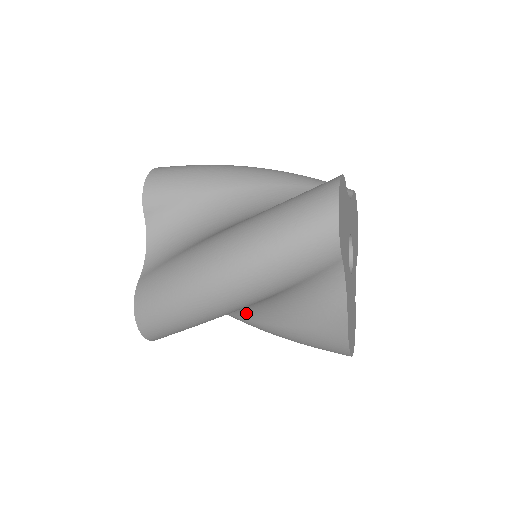
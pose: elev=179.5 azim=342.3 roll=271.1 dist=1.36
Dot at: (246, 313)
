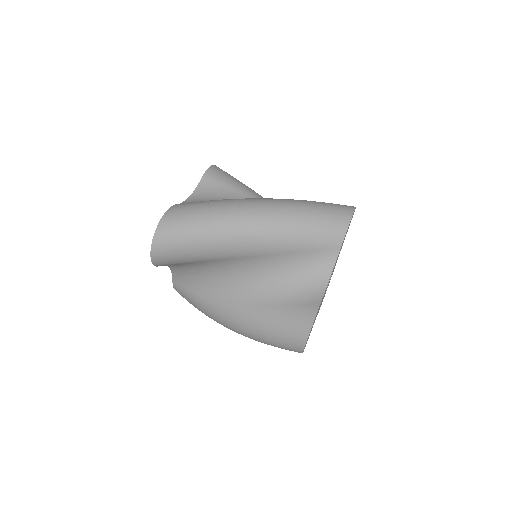
Dot at: (227, 289)
